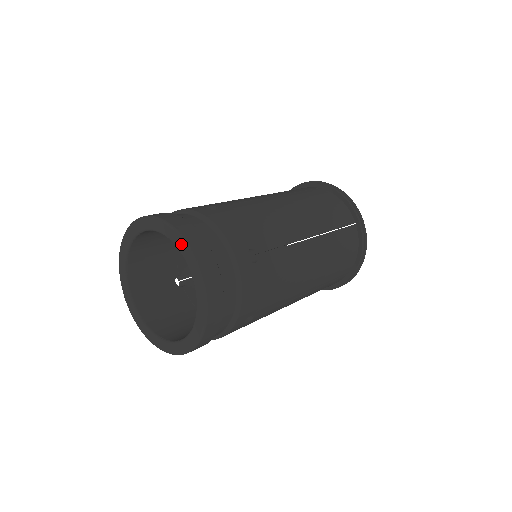
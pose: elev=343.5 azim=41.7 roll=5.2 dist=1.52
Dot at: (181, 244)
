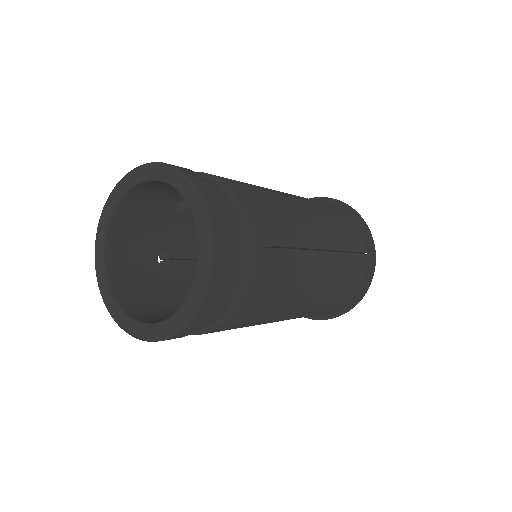
Dot at: (145, 170)
